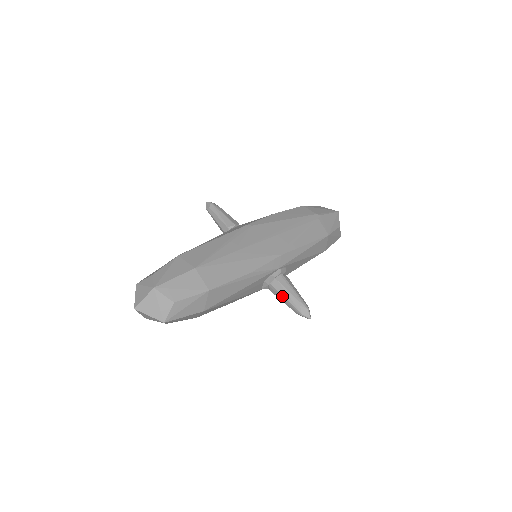
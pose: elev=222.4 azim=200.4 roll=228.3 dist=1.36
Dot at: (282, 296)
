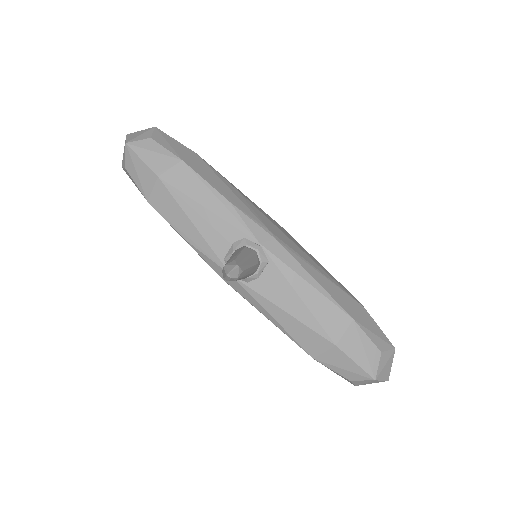
Dot at: (231, 256)
